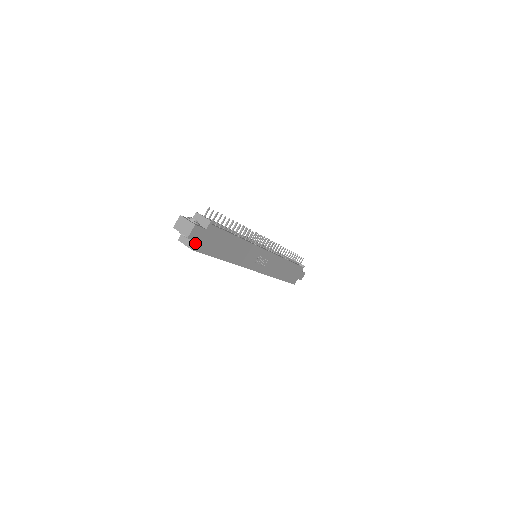
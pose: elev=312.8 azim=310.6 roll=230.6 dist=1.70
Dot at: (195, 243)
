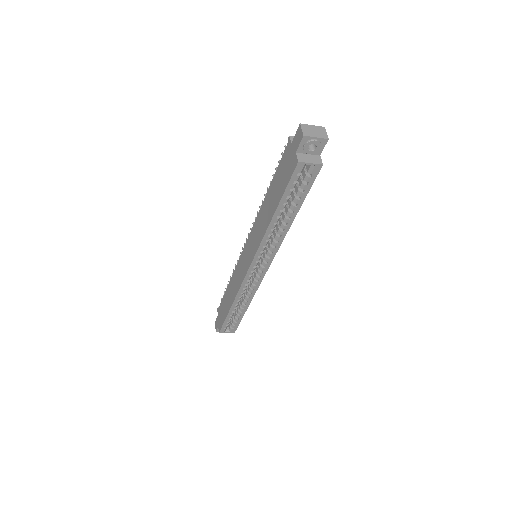
Dot at: (320, 158)
